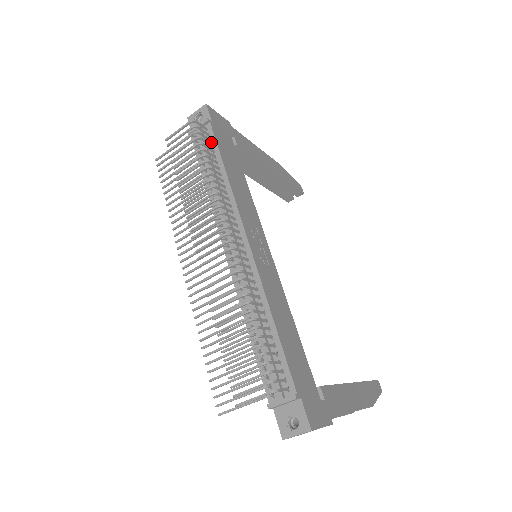
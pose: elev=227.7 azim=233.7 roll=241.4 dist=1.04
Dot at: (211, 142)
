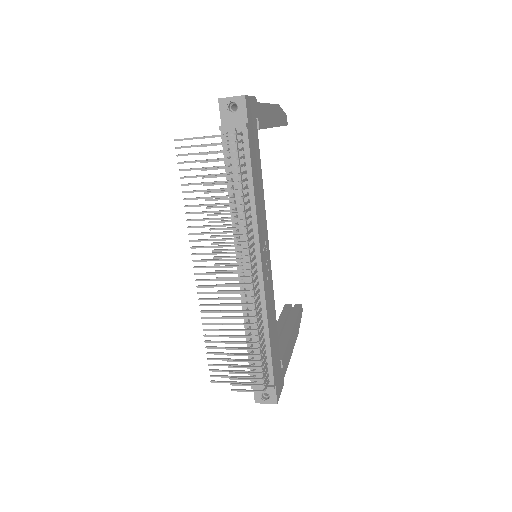
Dot at: (244, 152)
